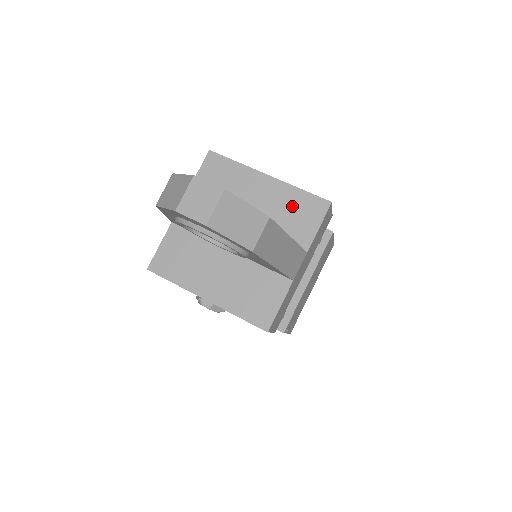
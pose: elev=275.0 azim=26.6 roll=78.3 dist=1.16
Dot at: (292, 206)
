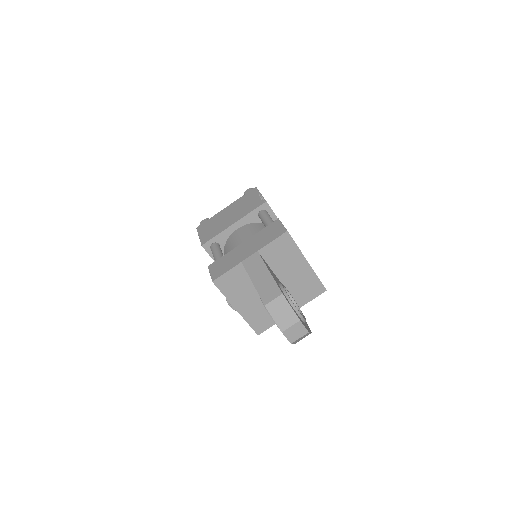
Dot at: (308, 284)
